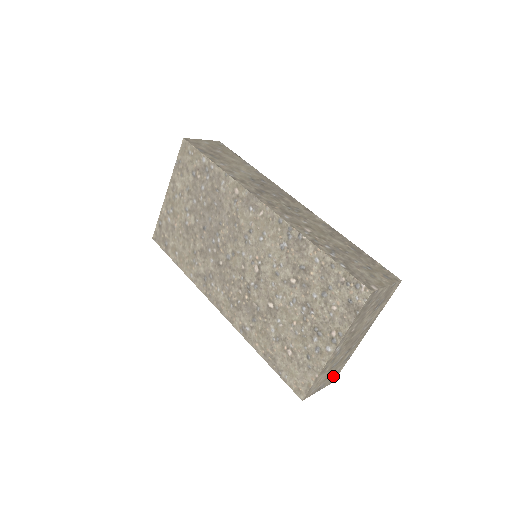
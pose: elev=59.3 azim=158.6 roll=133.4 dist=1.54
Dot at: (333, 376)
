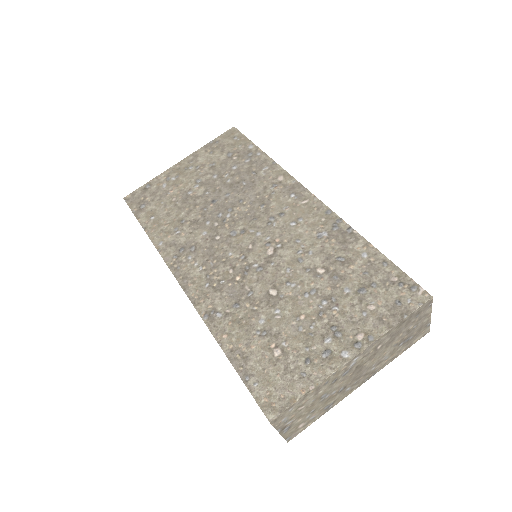
Dot at: (300, 425)
